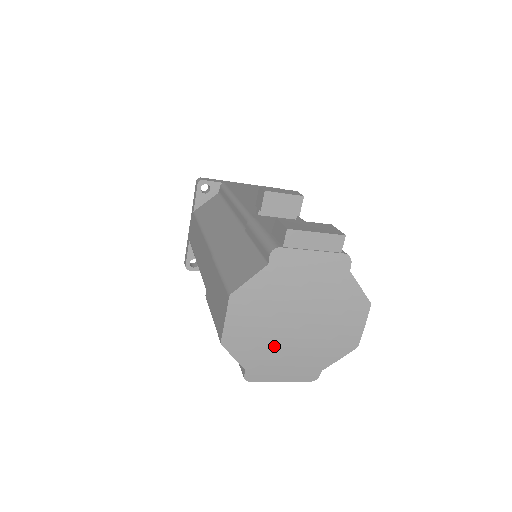
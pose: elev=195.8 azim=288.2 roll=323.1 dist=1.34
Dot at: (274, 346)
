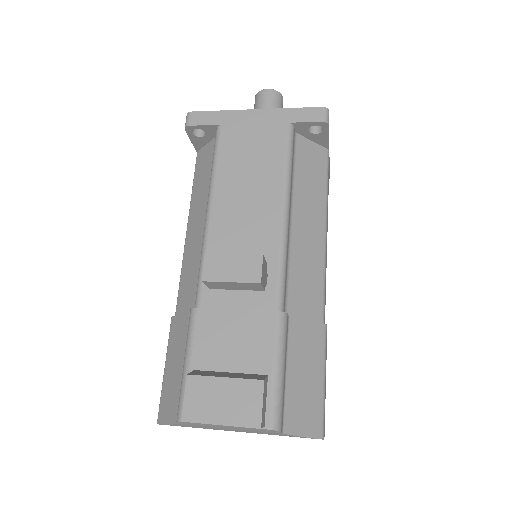
Dot at: occluded
